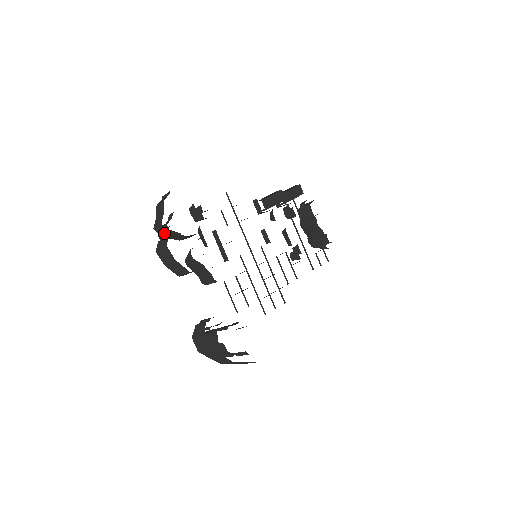
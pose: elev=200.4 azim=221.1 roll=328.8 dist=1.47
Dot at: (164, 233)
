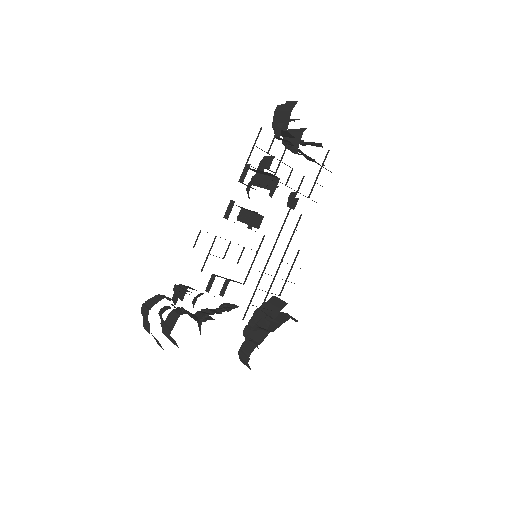
Dot at: occluded
